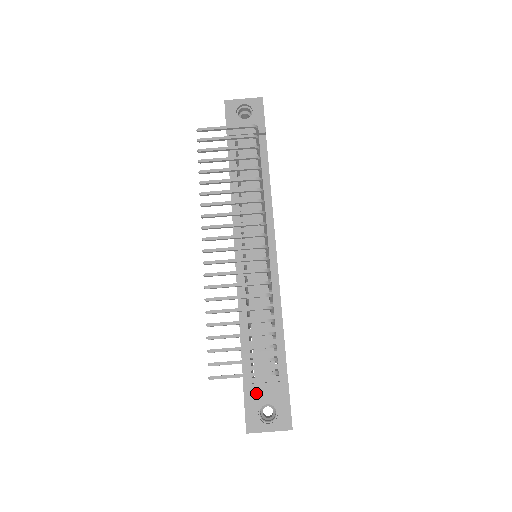
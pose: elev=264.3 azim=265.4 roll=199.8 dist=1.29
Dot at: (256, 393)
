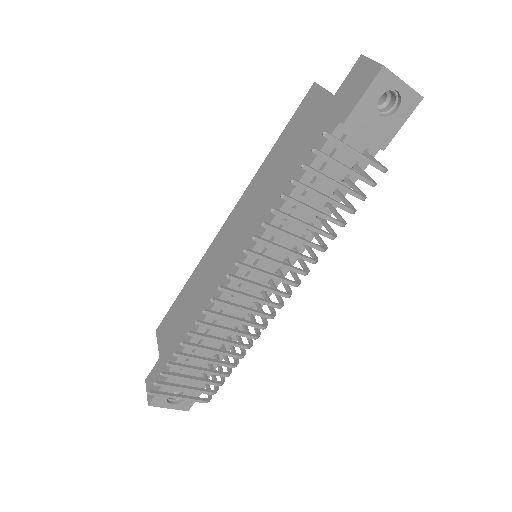
Dot at: occluded
